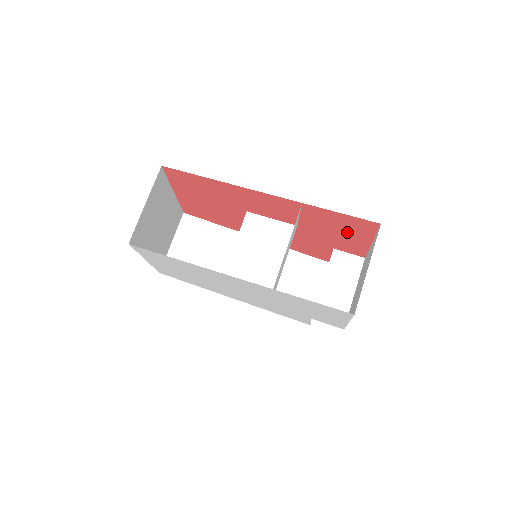
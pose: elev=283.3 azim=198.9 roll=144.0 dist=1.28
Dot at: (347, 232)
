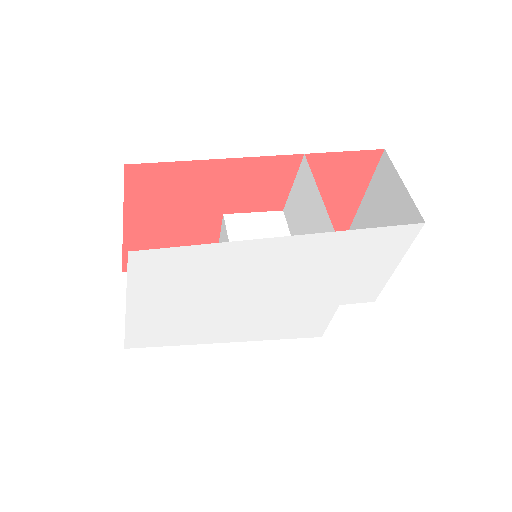
Dot at: (341, 189)
